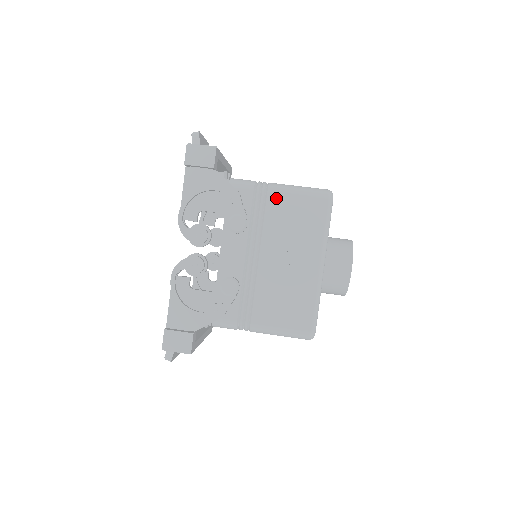
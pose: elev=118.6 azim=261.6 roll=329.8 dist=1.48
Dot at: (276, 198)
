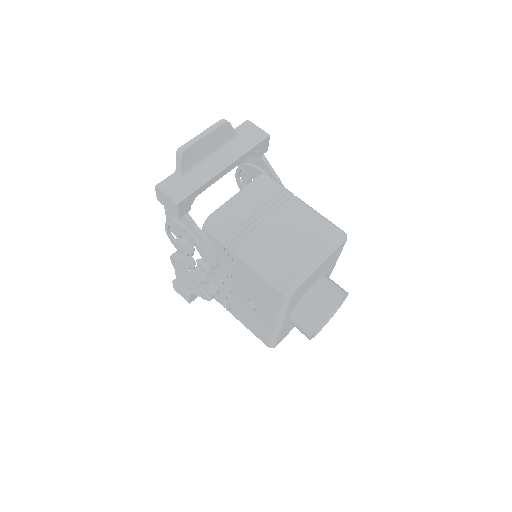
Dot at: (240, 263)
